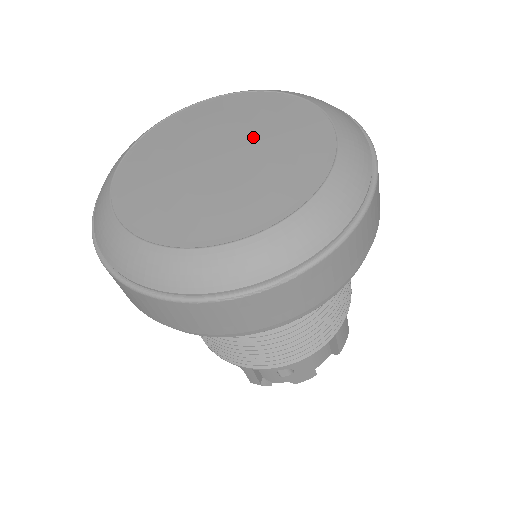
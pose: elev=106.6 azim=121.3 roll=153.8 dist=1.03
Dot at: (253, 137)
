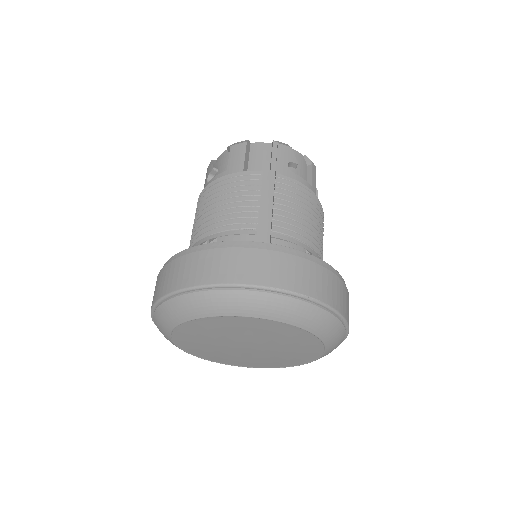
Dot at: (273, 351)
